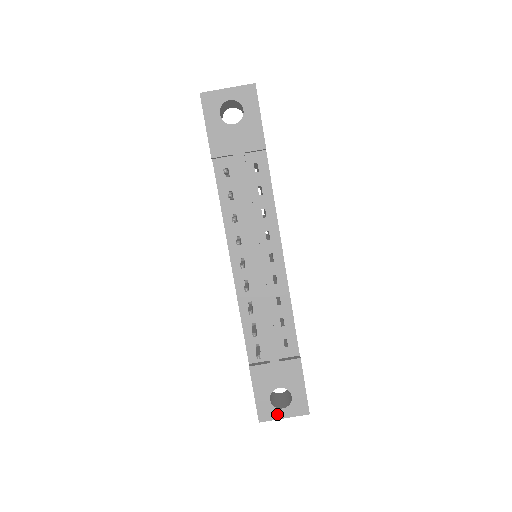
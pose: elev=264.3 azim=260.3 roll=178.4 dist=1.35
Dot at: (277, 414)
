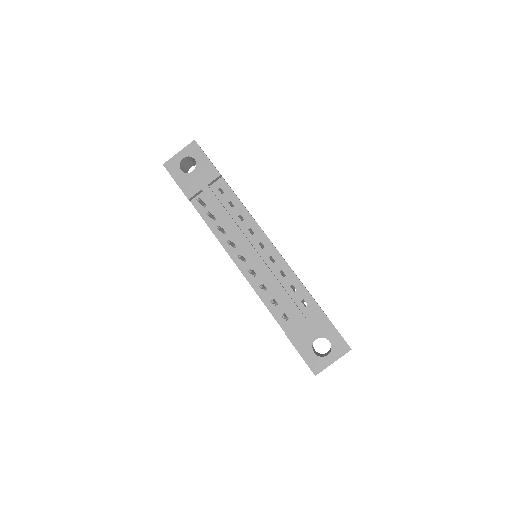
Dot at: (326, 362)
